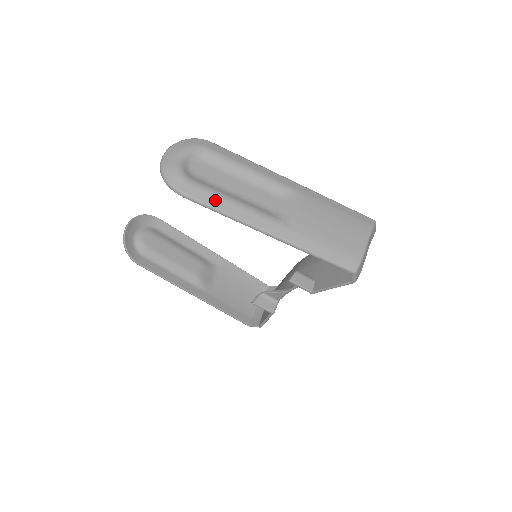
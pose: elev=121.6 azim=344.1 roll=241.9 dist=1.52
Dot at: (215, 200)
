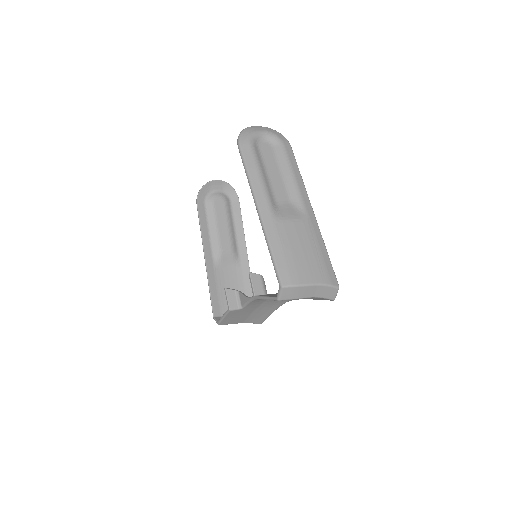
Dot at: (252, 164)
